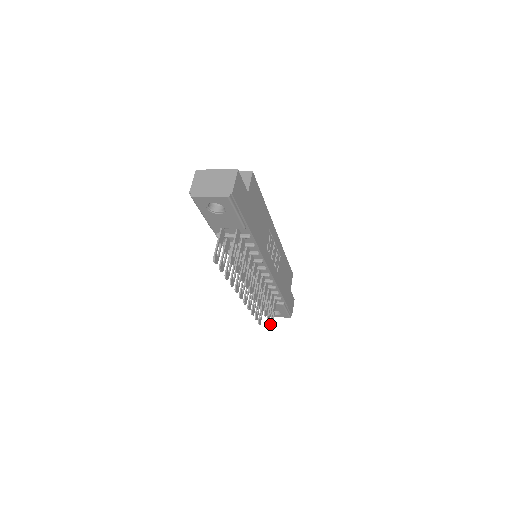
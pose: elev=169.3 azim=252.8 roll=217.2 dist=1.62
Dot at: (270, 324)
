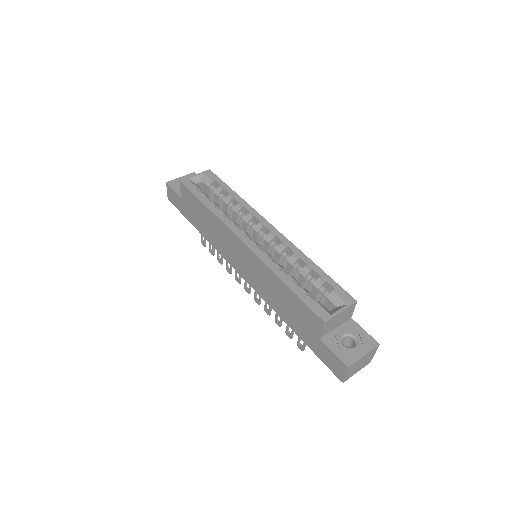
Dot at: occluded
